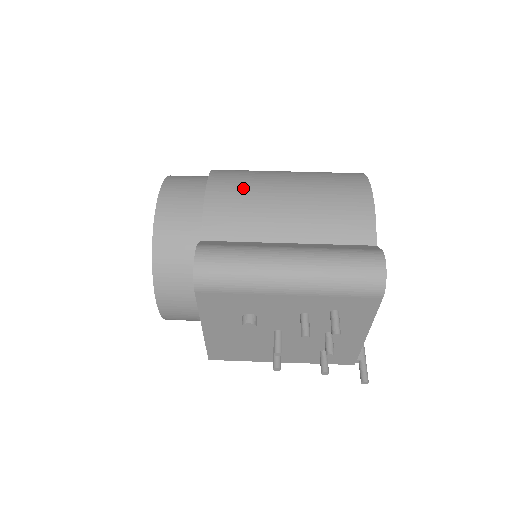
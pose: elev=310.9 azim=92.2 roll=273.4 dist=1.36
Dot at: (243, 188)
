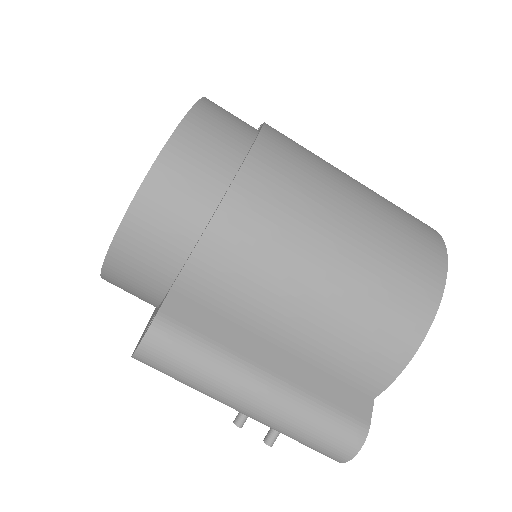
Dot at: (265, 243)
